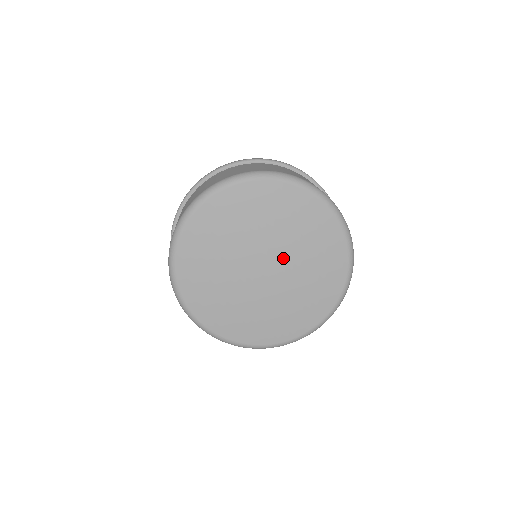
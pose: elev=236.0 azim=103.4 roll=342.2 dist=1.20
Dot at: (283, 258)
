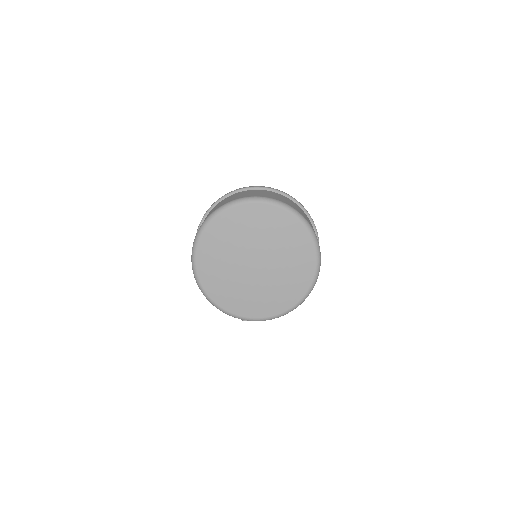
Dot at: (269, 256)
